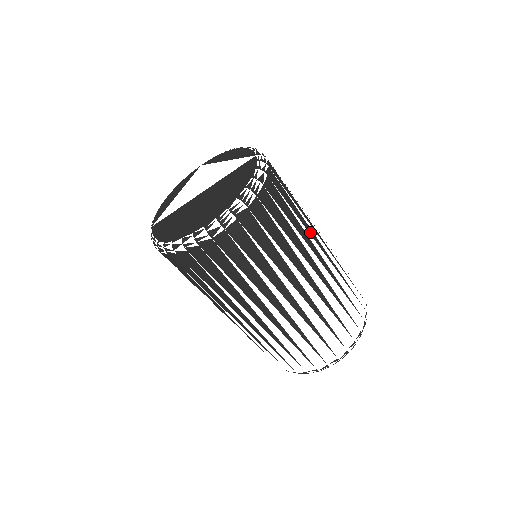
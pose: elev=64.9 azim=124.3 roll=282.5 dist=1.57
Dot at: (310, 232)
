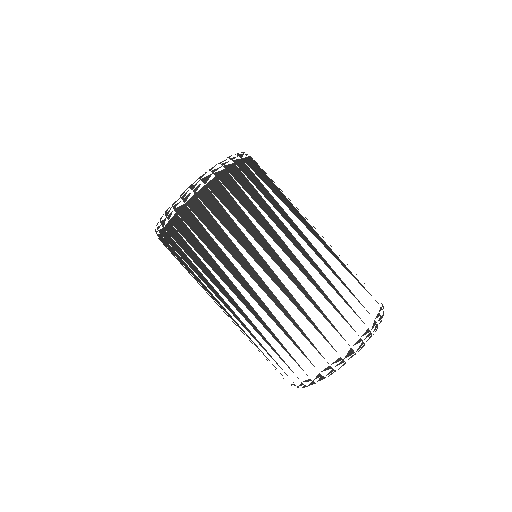
Dot at: (272, 234)
